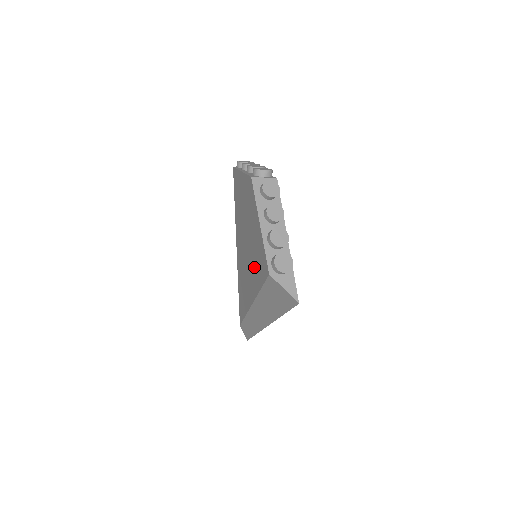
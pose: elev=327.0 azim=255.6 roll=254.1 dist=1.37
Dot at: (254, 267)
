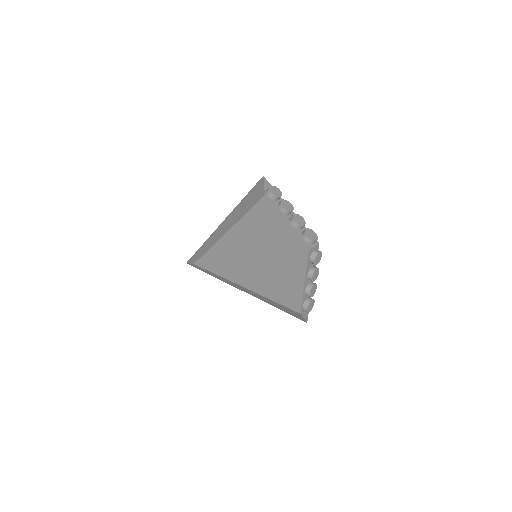
Dot at: (269, 282)
